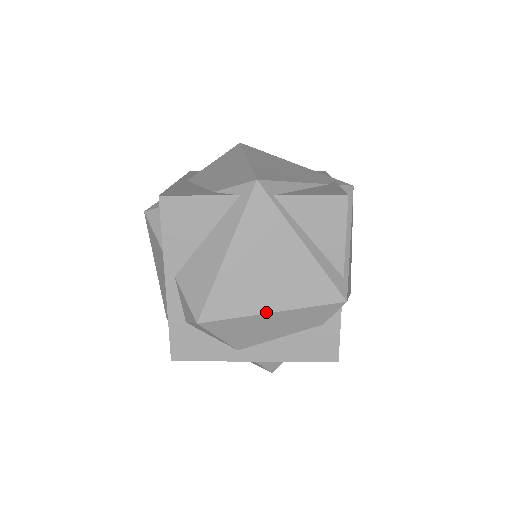
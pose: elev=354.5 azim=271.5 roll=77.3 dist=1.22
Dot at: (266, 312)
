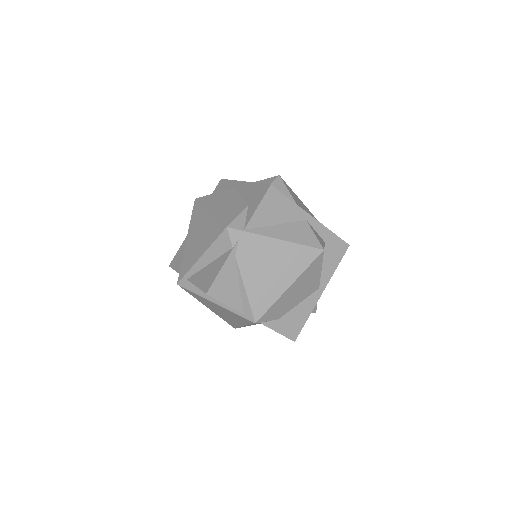
Dot at: occluded
